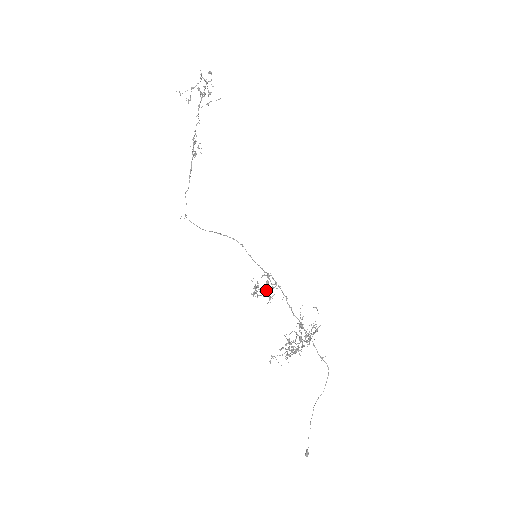
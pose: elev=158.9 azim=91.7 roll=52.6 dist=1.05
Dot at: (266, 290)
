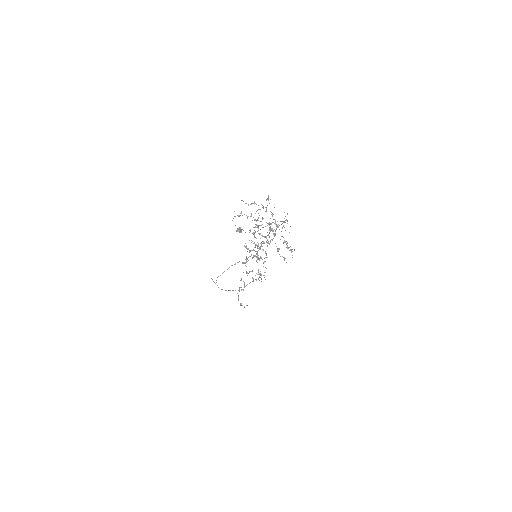
Dot at: (255, 256)
